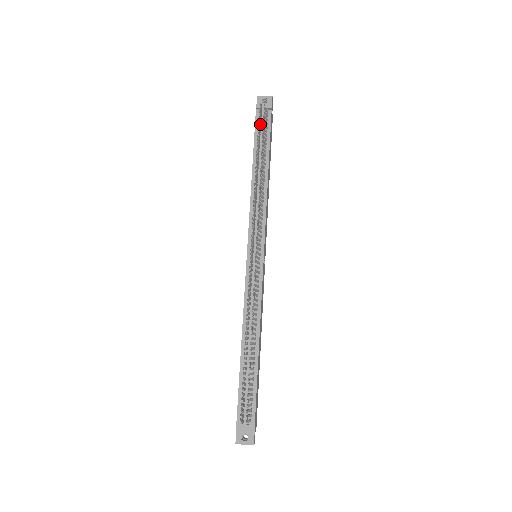
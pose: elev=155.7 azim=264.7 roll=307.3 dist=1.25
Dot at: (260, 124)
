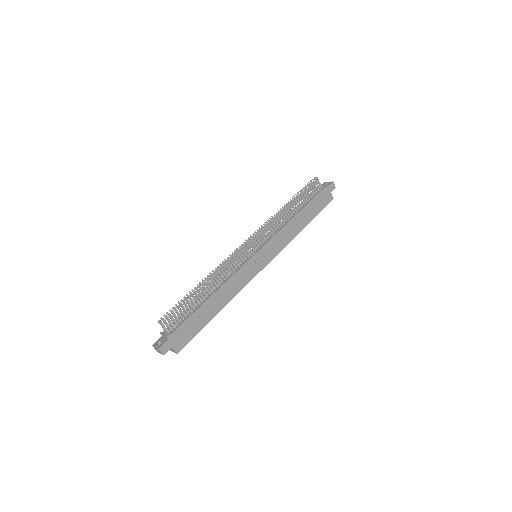
Dot at: (308, 188)
